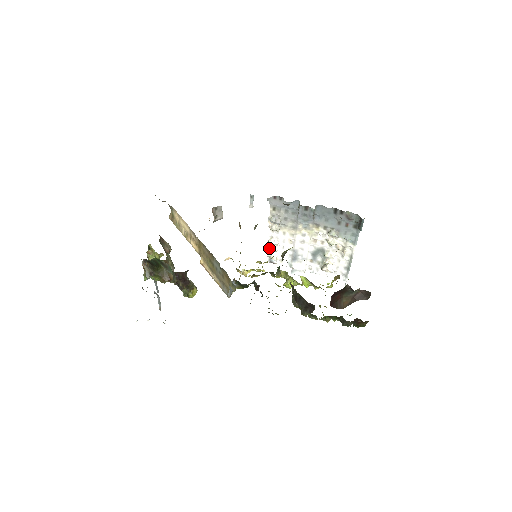
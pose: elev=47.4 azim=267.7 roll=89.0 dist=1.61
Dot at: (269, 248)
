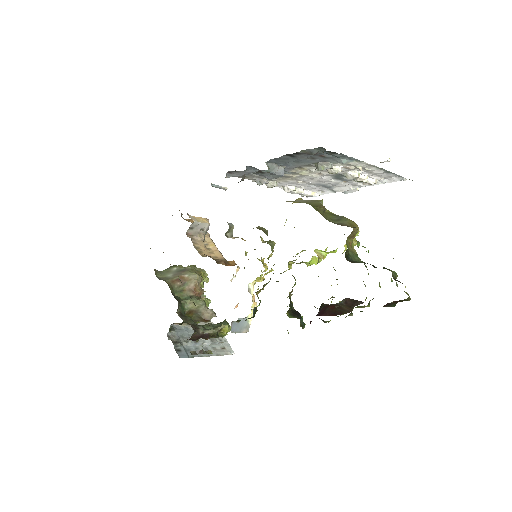
Dot at: occluded
